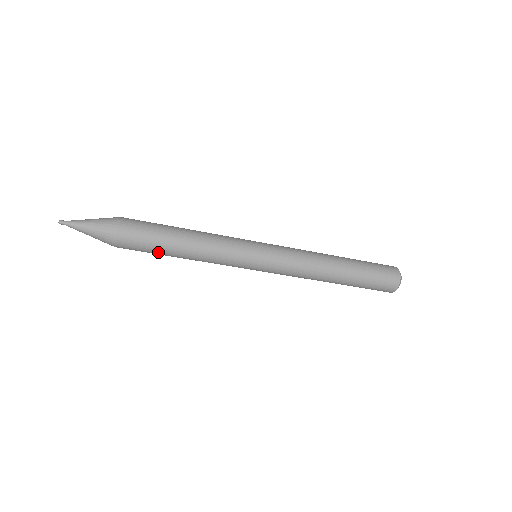
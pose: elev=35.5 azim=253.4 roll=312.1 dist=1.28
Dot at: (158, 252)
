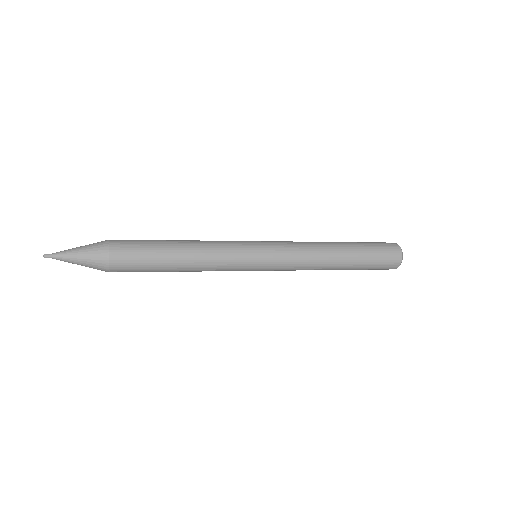
Dot at: occluded
